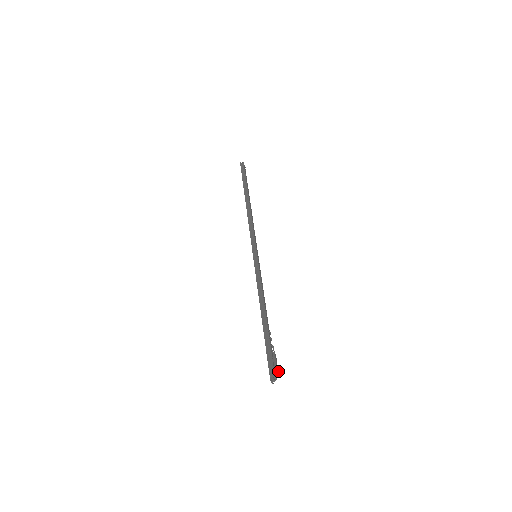
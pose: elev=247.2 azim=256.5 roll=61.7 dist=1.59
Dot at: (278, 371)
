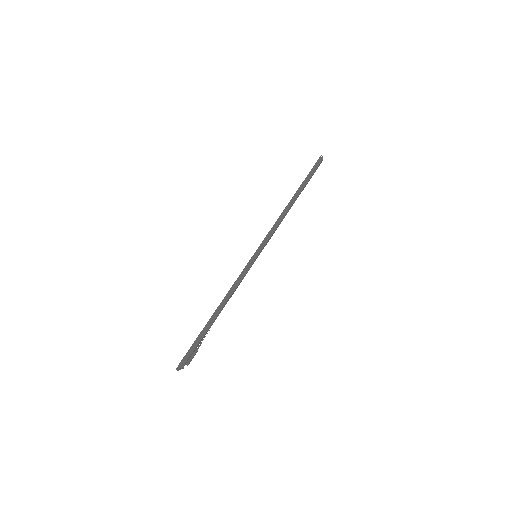
Dot at: occluded
